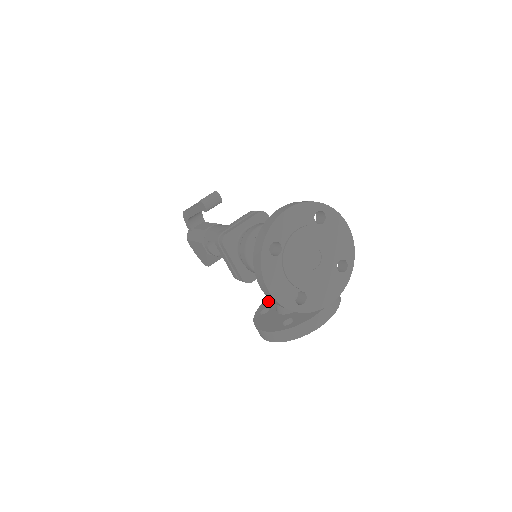
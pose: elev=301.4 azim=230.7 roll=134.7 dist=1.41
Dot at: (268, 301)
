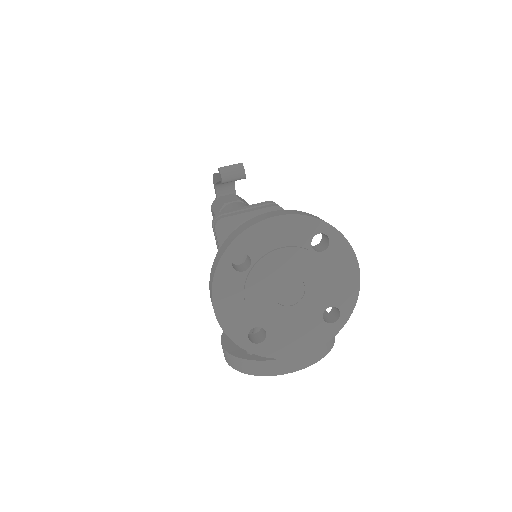
Dot at: occluded
